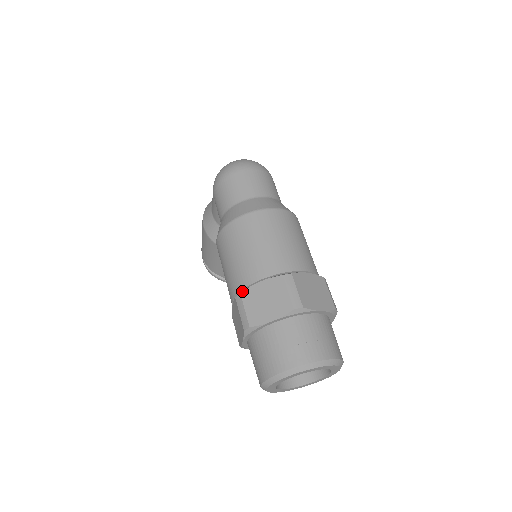
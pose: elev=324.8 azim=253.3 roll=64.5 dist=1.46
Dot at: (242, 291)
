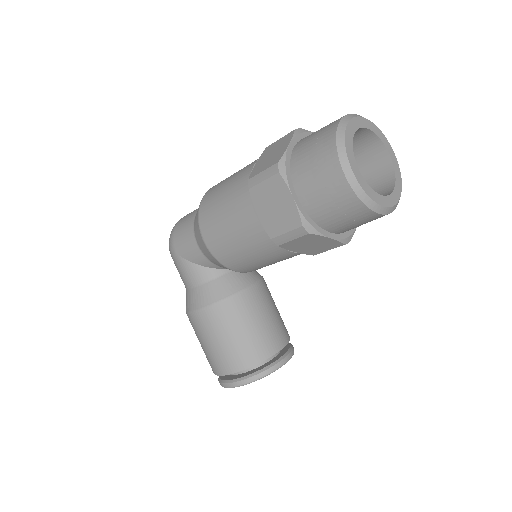
Dot at: occluded
